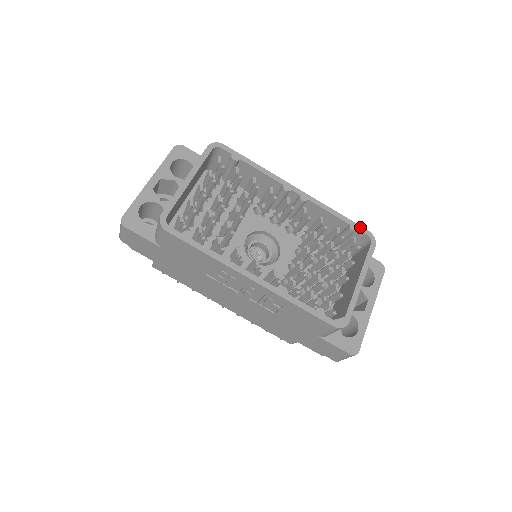
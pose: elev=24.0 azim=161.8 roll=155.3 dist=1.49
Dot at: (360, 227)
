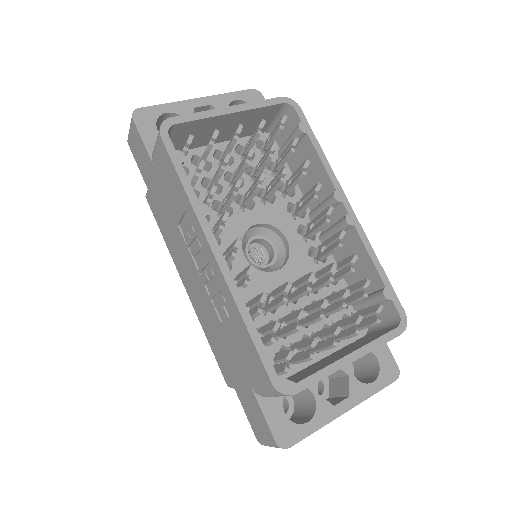
Dot at: (397, 299)
